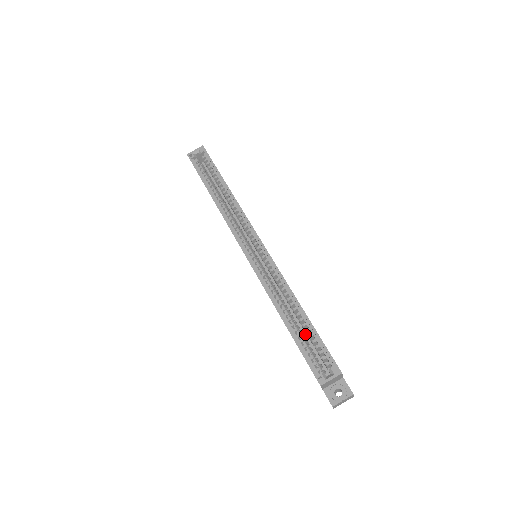
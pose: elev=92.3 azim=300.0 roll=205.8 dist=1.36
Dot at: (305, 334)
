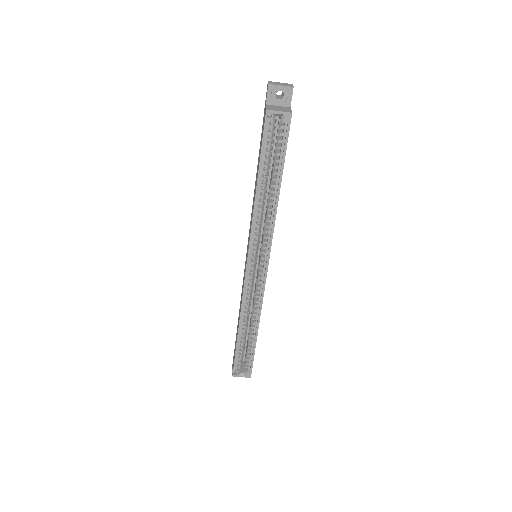
Dot at: (248, 332)
